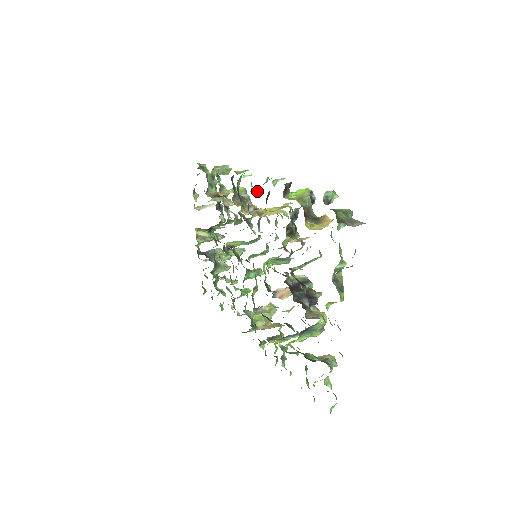
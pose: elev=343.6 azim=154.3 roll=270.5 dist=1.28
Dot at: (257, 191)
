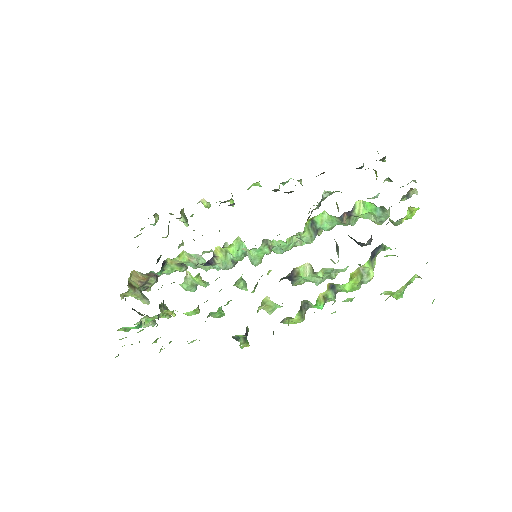
Dot at: occluded
